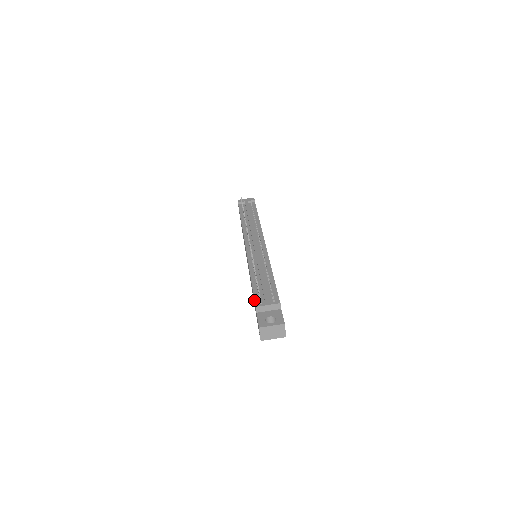
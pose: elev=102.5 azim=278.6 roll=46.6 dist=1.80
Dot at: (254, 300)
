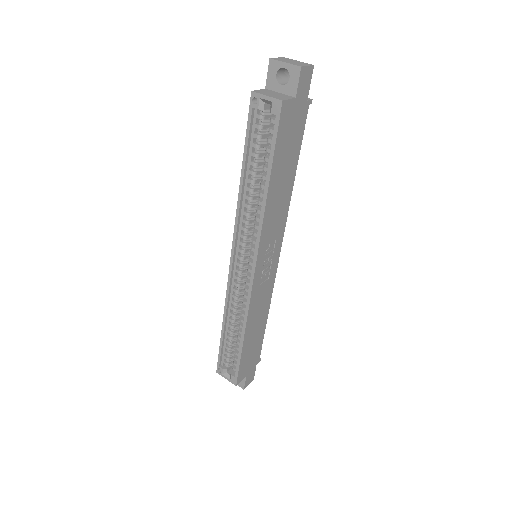
Dot at: occluded
